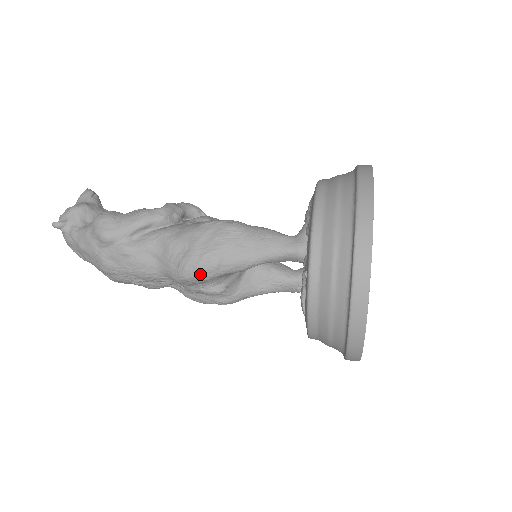
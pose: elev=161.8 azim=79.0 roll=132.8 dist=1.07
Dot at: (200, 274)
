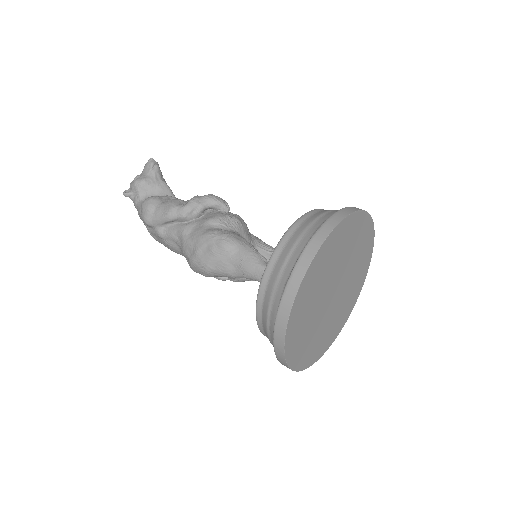
Dot at: (201, 273)
